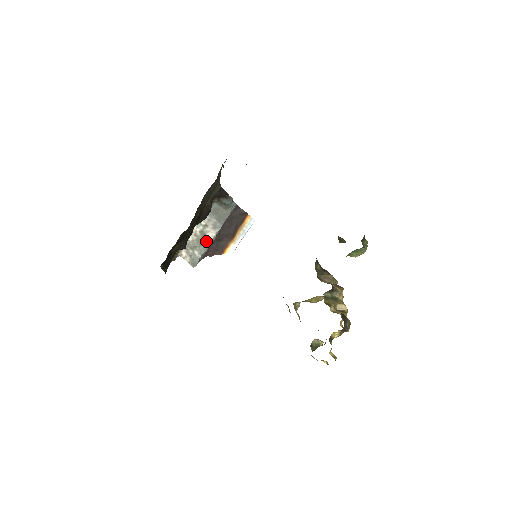
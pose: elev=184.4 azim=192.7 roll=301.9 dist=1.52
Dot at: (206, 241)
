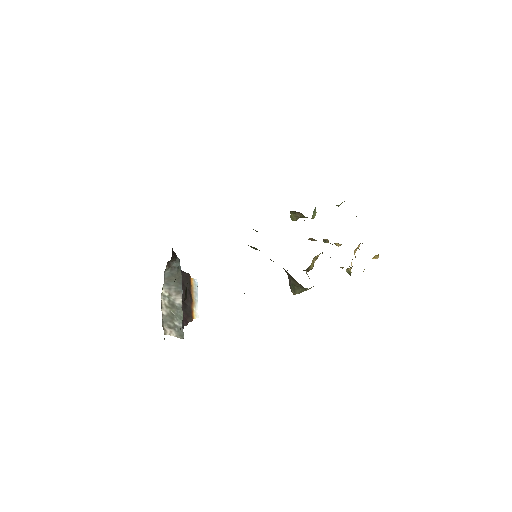
Dot at: (178, 309)
